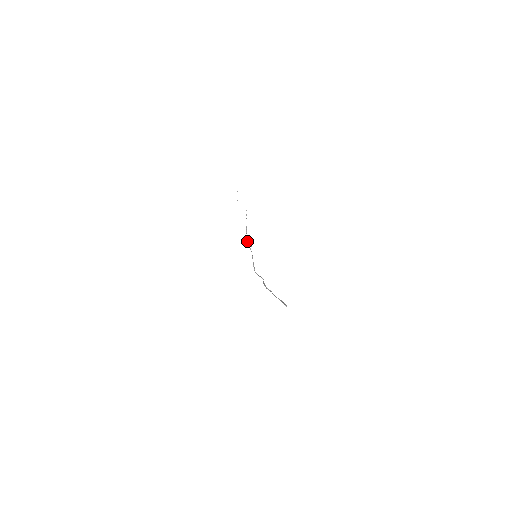
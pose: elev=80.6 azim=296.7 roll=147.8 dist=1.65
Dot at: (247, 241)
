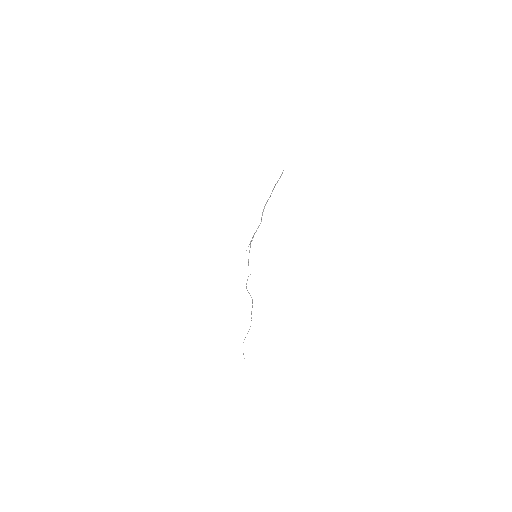
Dot at: (246, 286)
